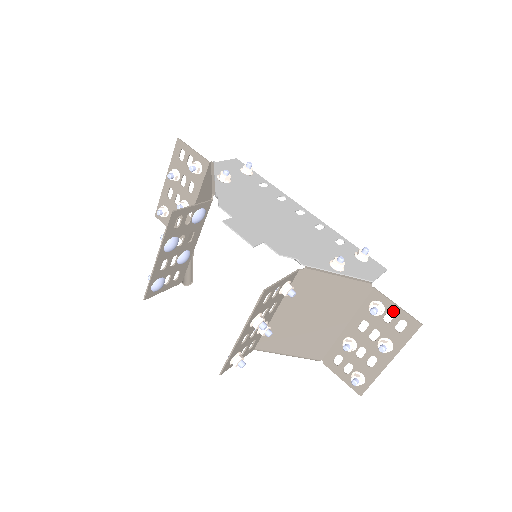
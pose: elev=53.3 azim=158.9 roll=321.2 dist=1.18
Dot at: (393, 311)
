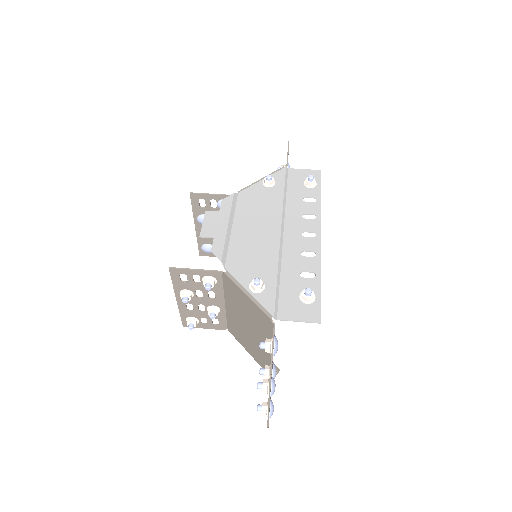
Dot at: occluded
